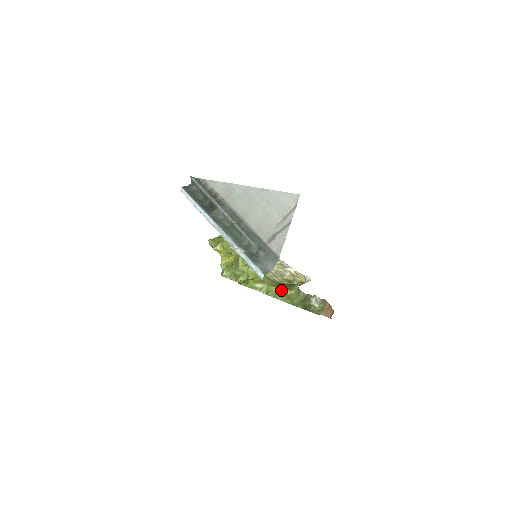
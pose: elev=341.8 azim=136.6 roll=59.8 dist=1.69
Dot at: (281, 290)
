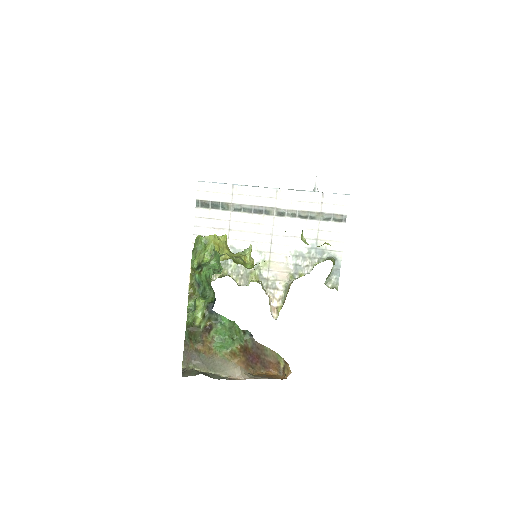
Dot at: occluded
